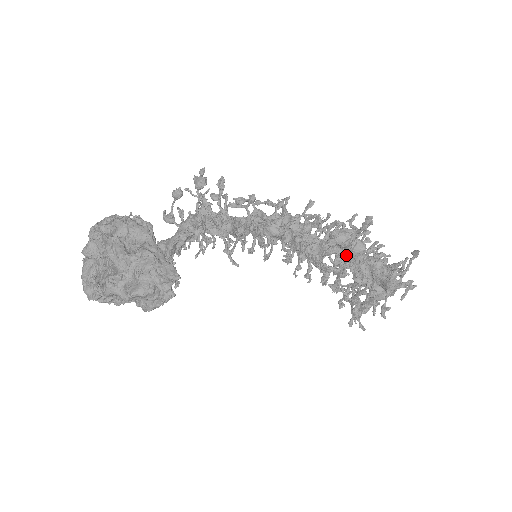
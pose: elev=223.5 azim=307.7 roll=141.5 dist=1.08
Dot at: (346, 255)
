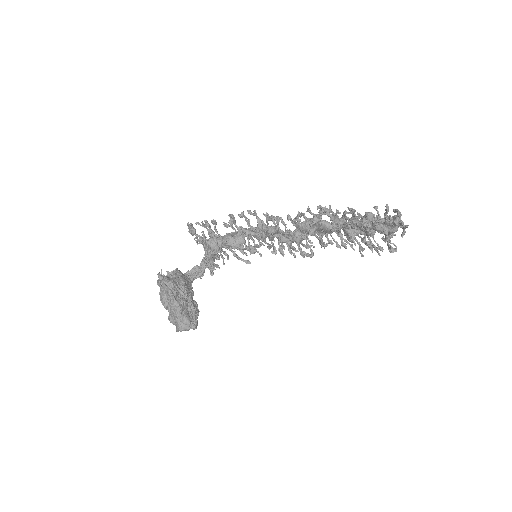
Dot at: (323, 232)
